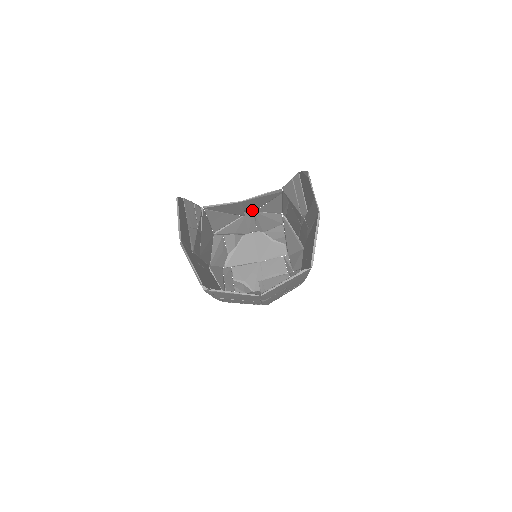
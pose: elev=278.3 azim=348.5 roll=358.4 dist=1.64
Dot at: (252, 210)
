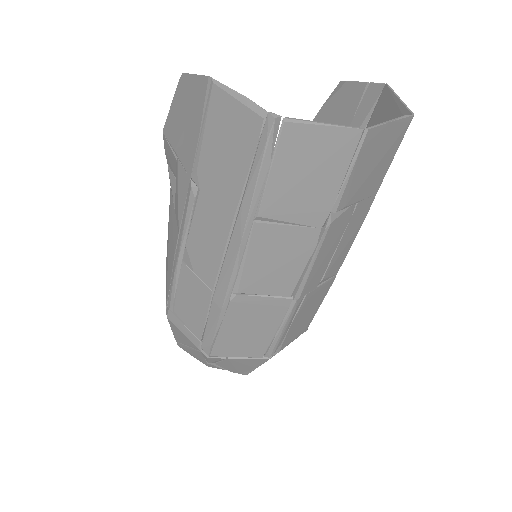
Dot at: occluded
